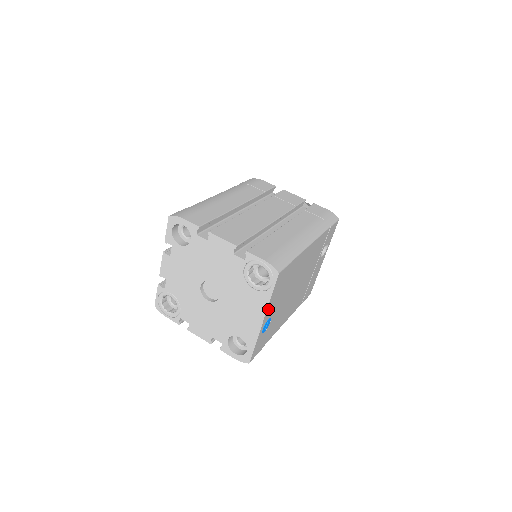
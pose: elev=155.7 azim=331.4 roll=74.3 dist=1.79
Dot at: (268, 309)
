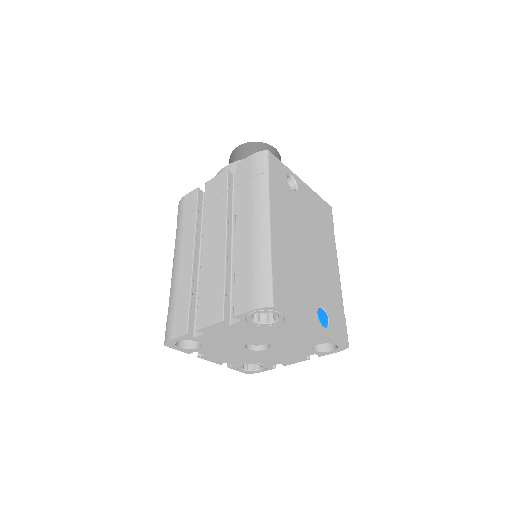
Dot at: (306, 320)
